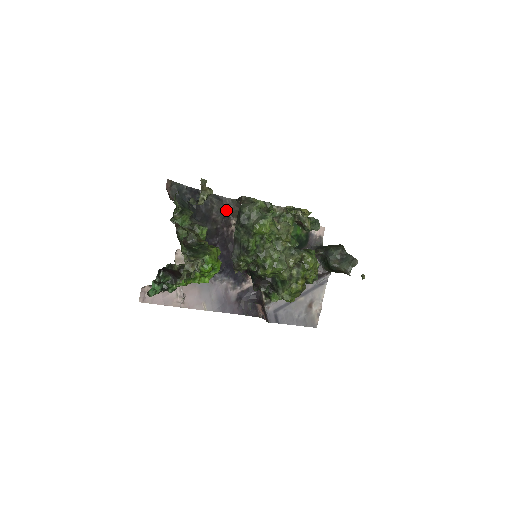
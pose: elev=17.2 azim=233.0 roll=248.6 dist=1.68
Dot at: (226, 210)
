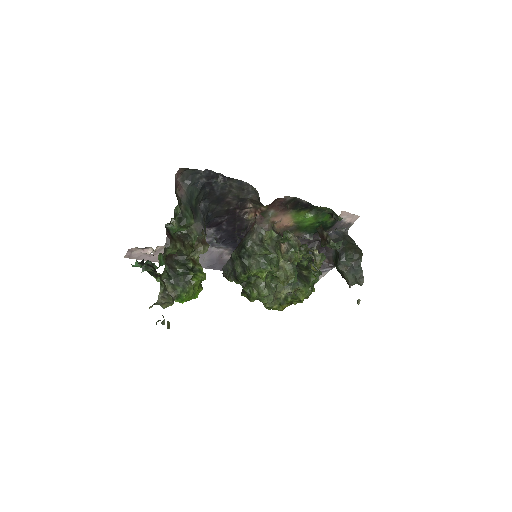
Dot at: (245, 196)
